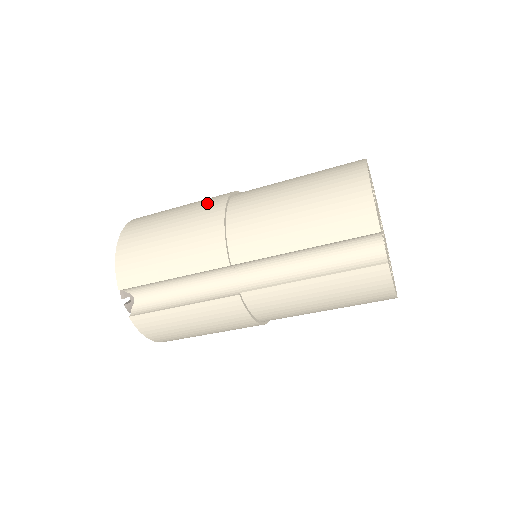
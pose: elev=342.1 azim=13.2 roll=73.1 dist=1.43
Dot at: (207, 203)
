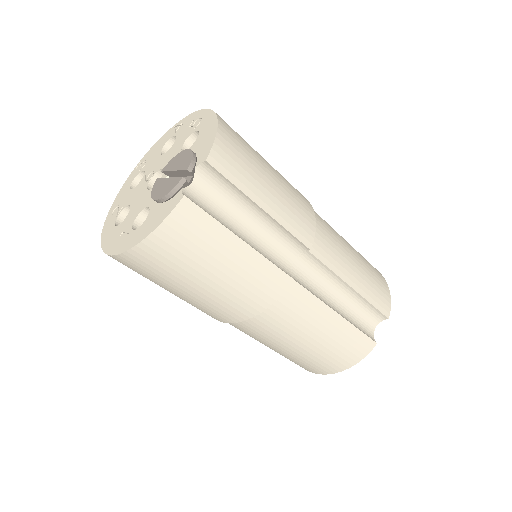
Dot at: occluded
